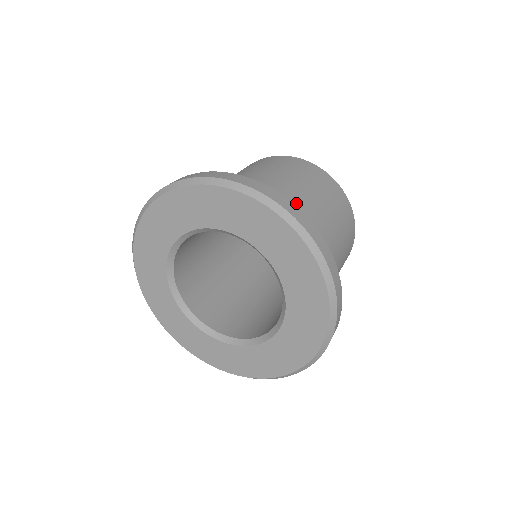
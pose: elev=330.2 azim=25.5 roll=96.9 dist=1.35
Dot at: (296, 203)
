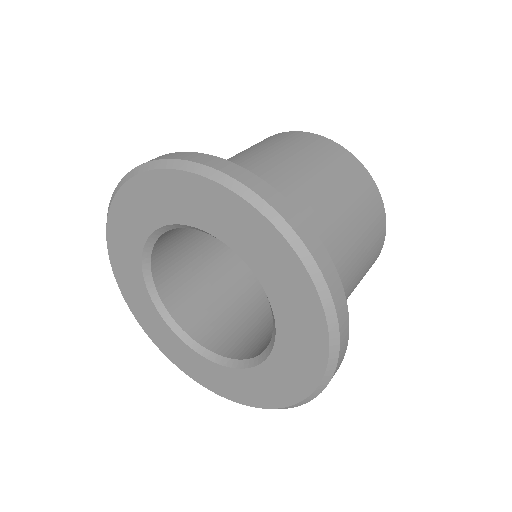
Dot at: (289, 186)
